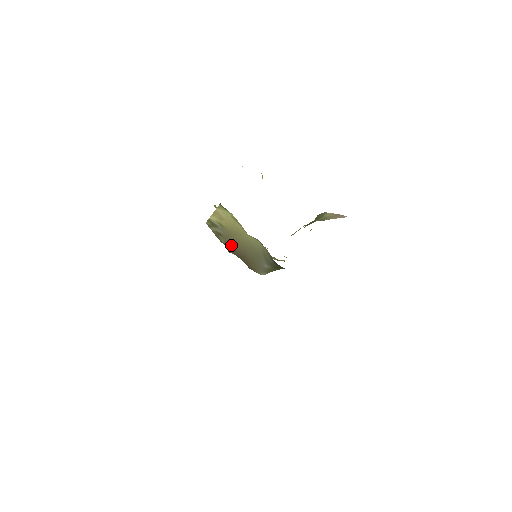
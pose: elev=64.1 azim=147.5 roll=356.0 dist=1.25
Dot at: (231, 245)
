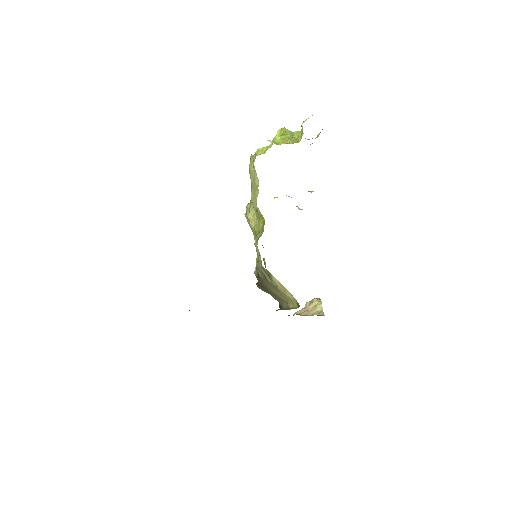
Dot at: (265, 283)
